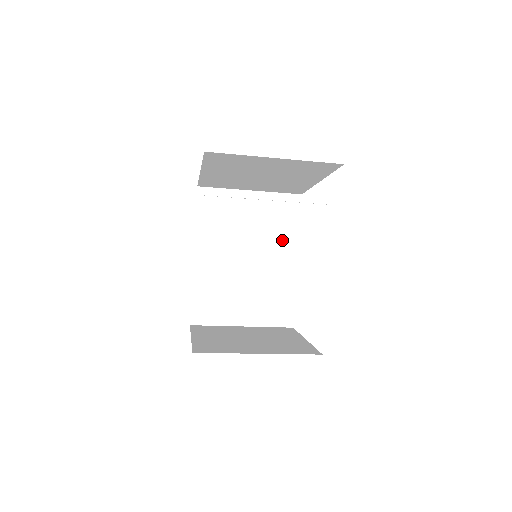
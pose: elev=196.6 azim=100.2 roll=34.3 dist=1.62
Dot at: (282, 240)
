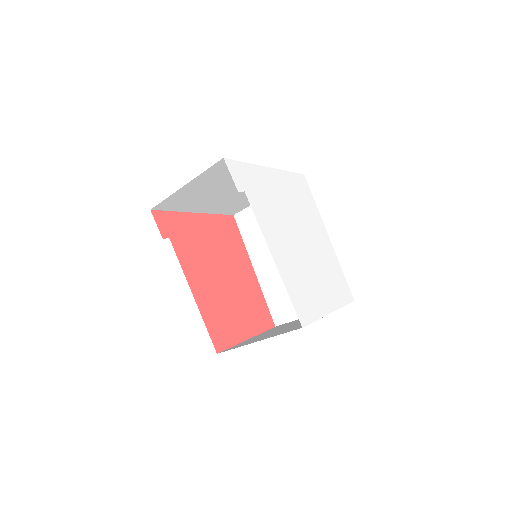
Dot at: occluded
